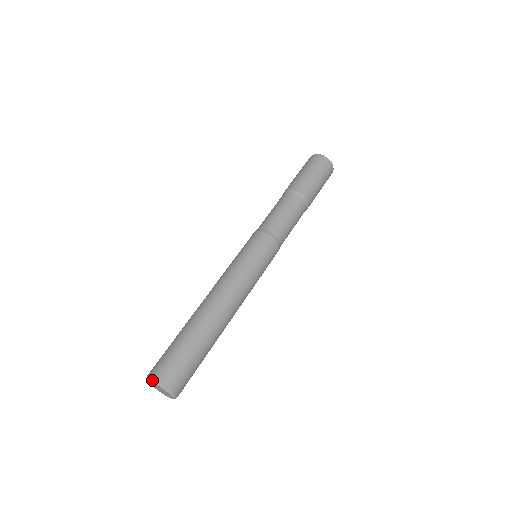
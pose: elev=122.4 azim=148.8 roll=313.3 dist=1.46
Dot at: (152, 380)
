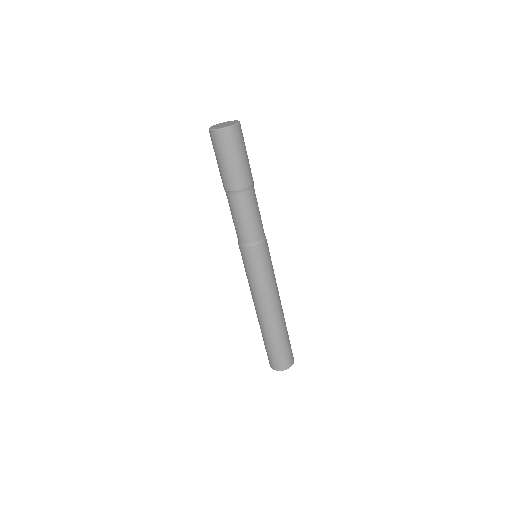
Dot at: occluded
